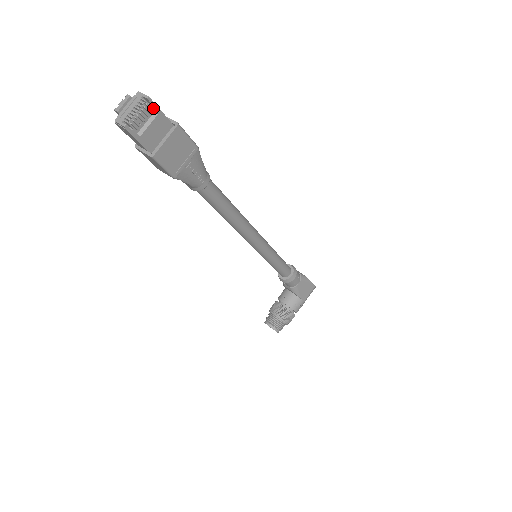
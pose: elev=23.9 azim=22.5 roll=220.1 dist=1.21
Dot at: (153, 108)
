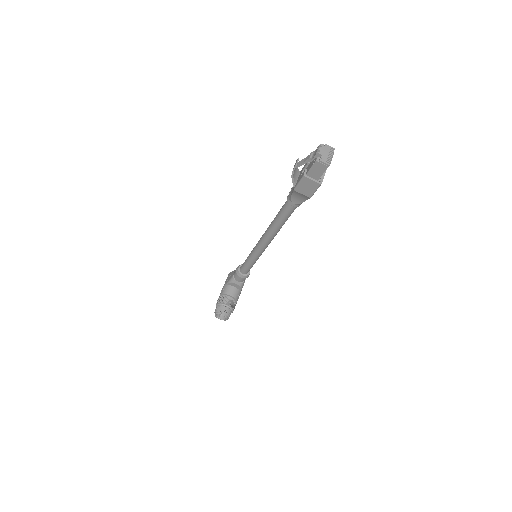
Dot at: occluded
